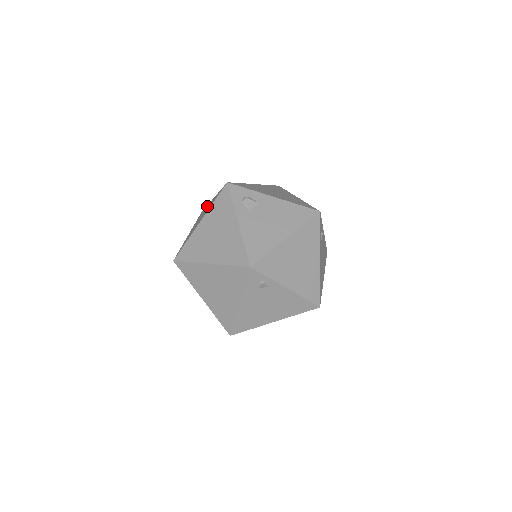
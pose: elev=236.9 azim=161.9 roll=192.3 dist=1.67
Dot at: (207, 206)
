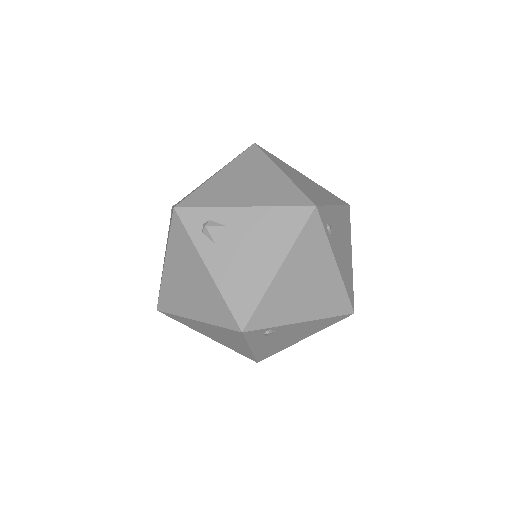
Dot at: occluded
